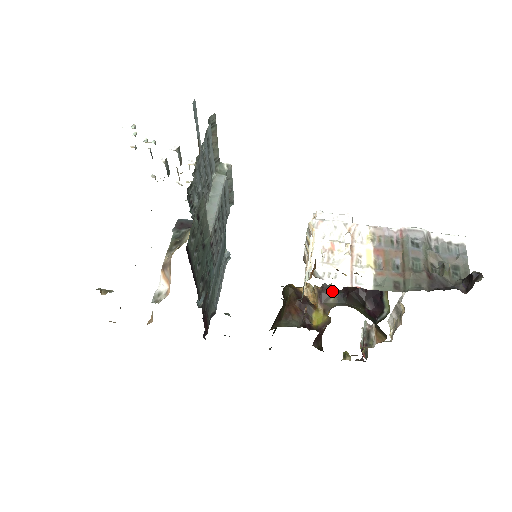
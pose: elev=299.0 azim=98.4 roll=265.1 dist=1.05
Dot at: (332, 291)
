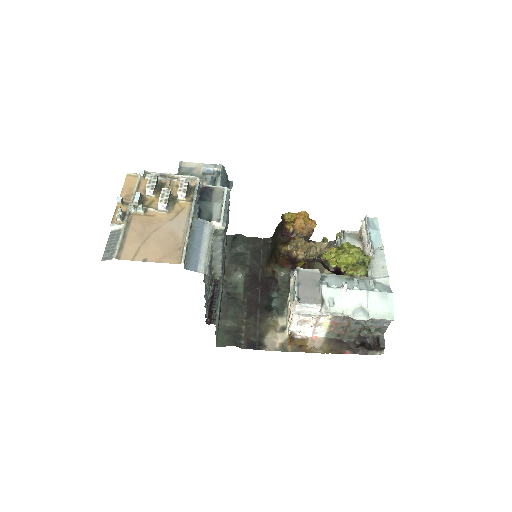
Dot at: (313, 261)
